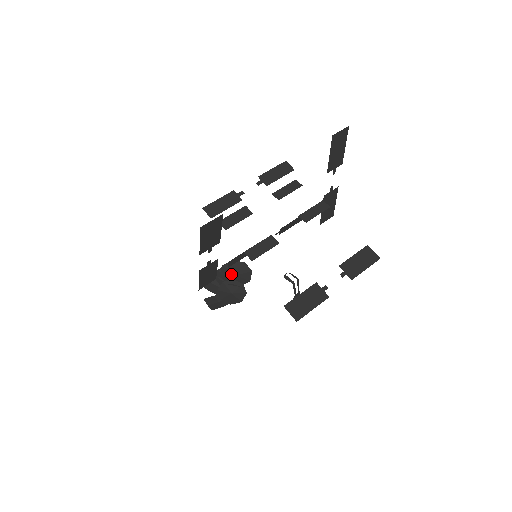
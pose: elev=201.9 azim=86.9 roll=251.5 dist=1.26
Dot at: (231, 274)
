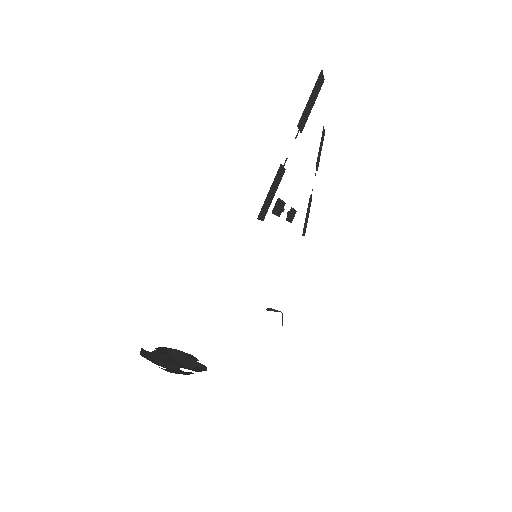
Dot at: (170, 356)
